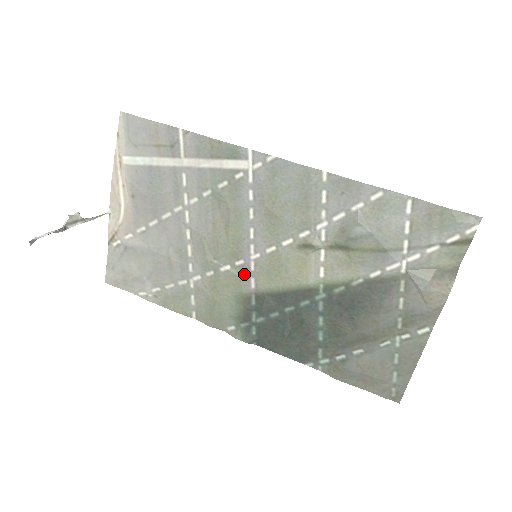
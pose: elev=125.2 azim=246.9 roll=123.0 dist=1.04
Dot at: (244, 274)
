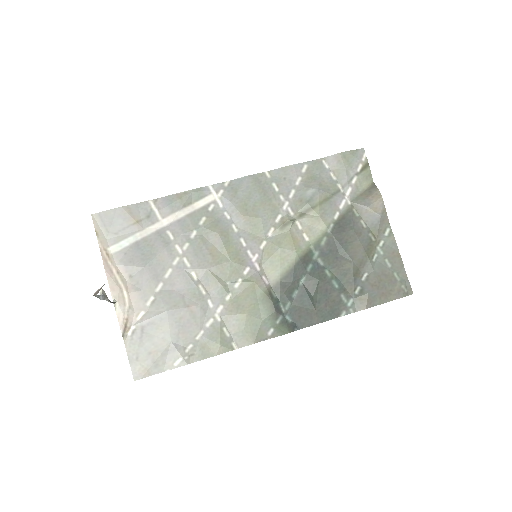
Dot at: (255, 277)
